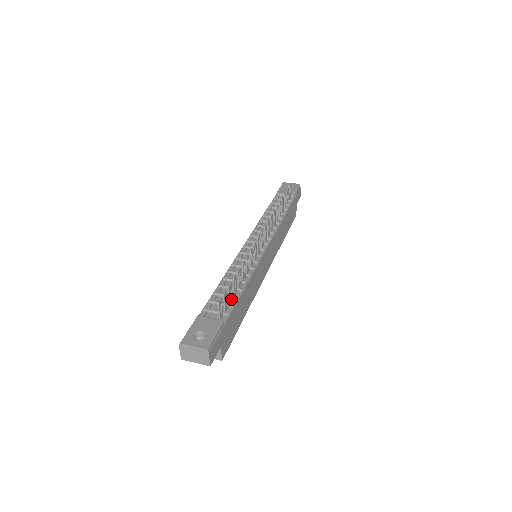
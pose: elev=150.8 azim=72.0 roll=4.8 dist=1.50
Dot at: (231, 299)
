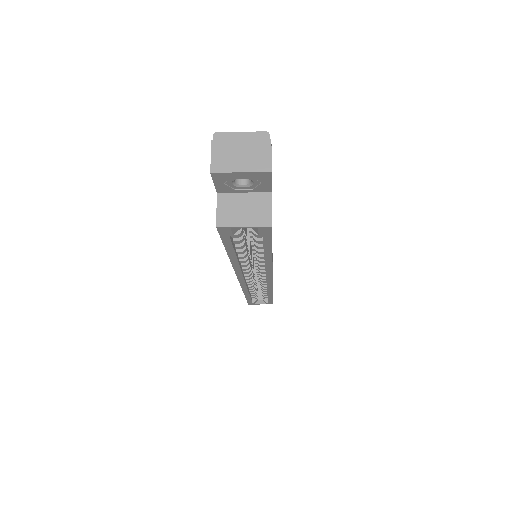
Dot at: occluded
